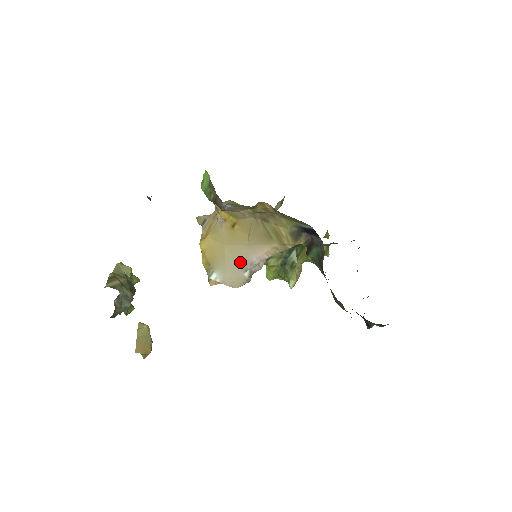
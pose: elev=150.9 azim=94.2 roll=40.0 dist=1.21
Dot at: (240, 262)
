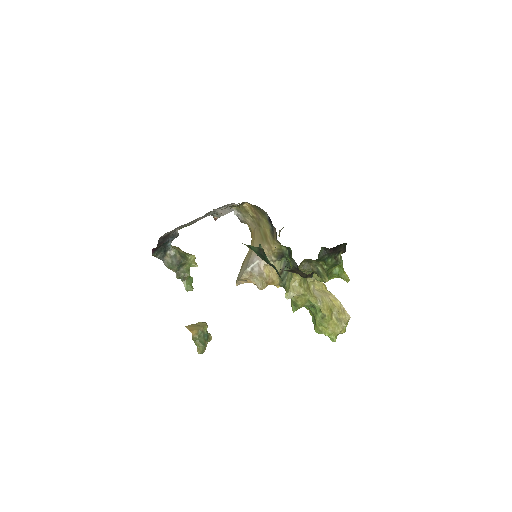
Dot at: (248, 262)
